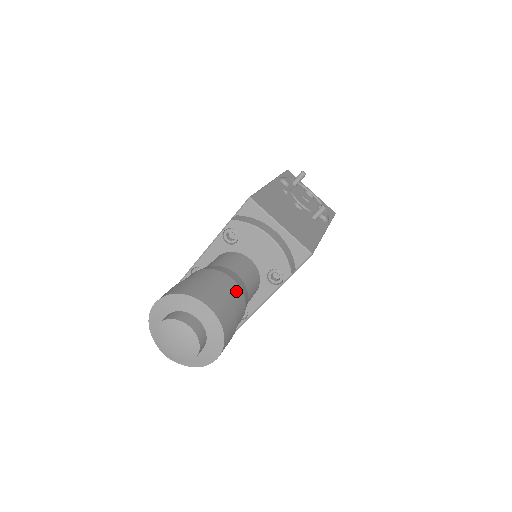
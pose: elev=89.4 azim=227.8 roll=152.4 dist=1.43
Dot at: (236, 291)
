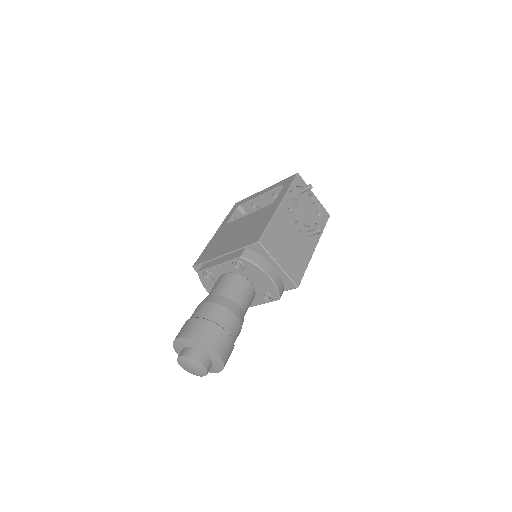
Dot at: (236, 326)
